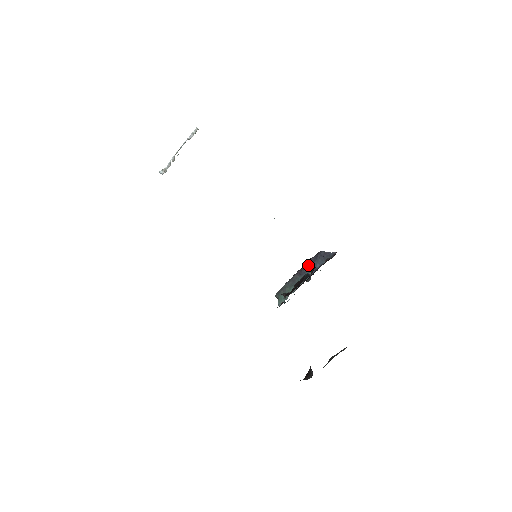
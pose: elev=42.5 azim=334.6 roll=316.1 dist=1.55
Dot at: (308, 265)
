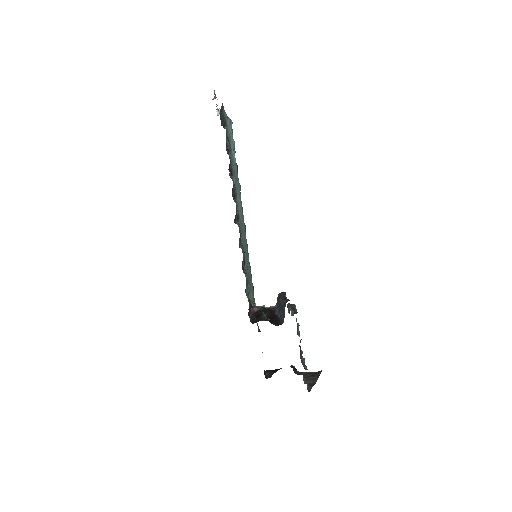
Dot at: (280, 304)
